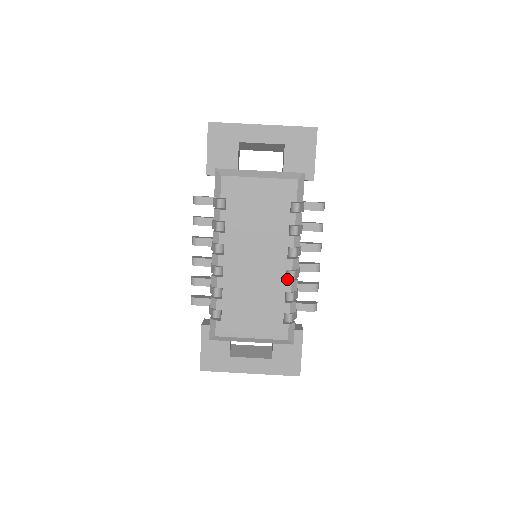
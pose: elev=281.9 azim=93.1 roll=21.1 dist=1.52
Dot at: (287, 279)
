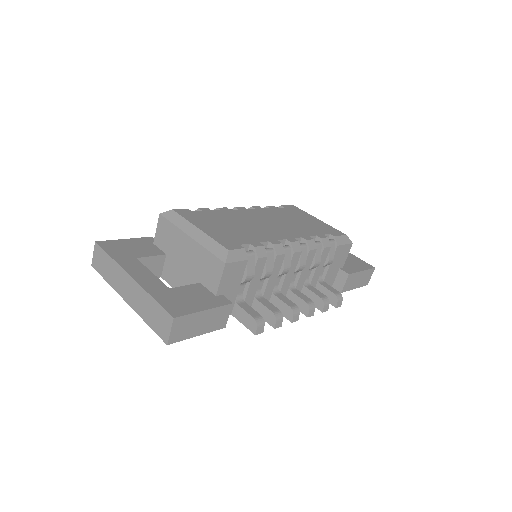
Dot at: occluded
